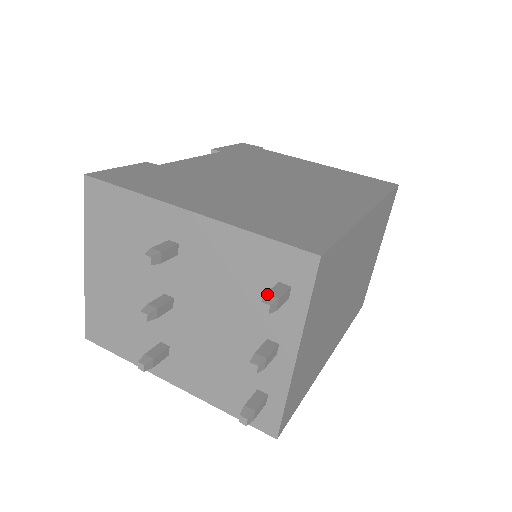
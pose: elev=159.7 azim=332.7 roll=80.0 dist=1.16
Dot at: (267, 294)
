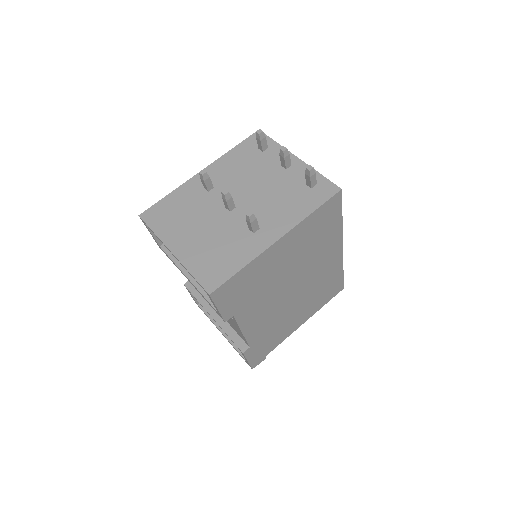
Dot at: (256, 136)
